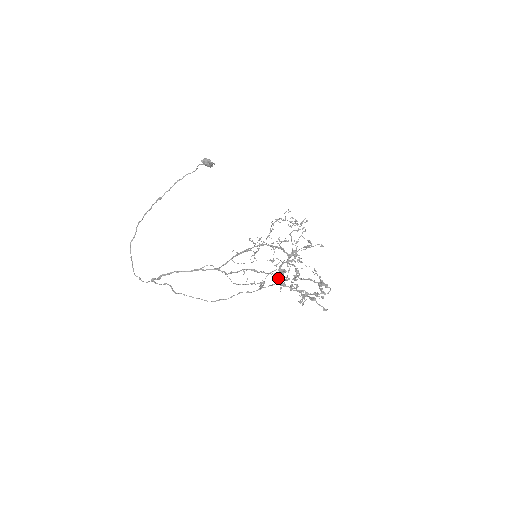
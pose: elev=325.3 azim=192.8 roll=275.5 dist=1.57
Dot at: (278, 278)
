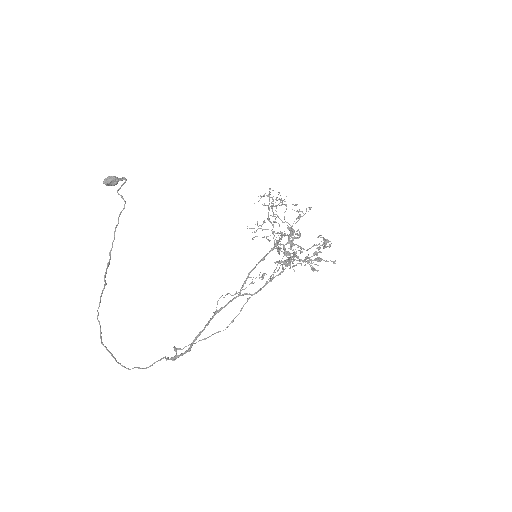
Dot at: (283, 262)
